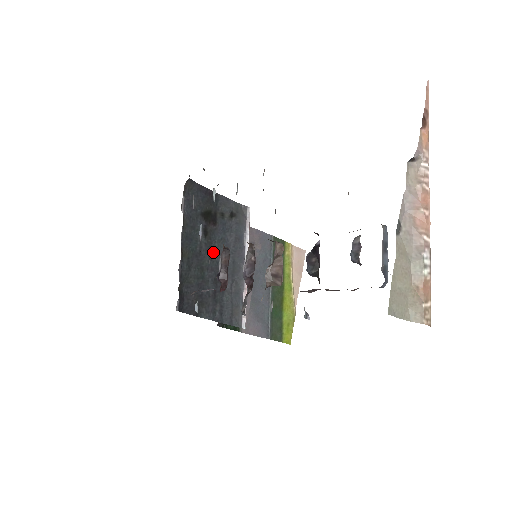
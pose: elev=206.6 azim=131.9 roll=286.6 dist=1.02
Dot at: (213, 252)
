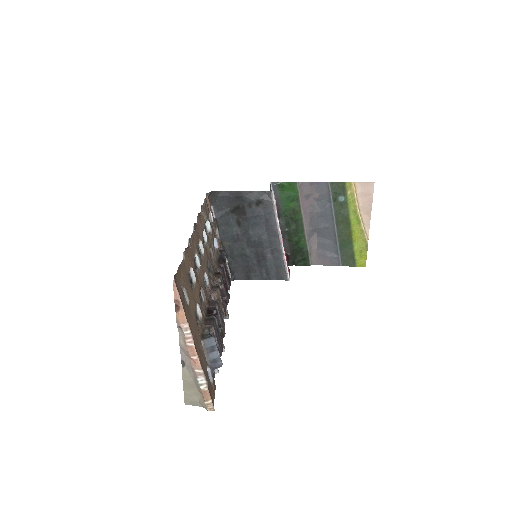
Dot at: (249, 235)
